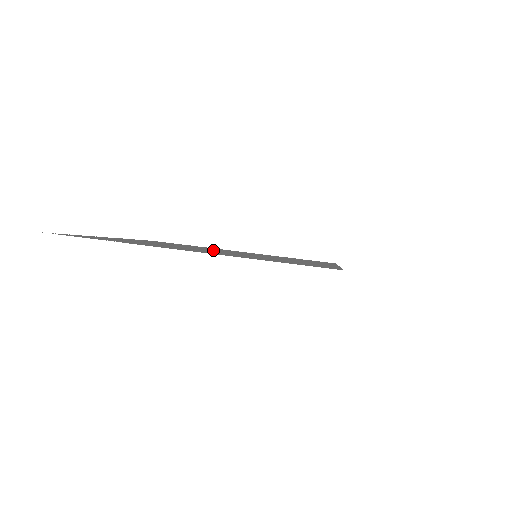
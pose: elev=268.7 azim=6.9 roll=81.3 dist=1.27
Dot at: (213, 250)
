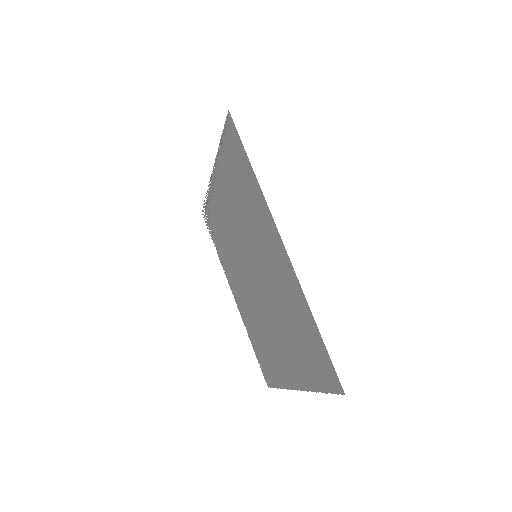
Dot at: (250, 273)
